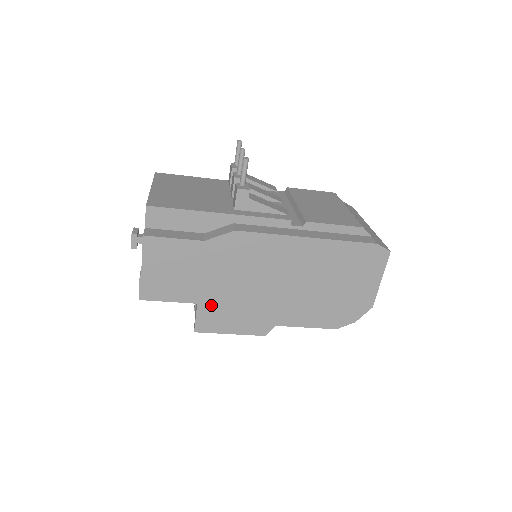
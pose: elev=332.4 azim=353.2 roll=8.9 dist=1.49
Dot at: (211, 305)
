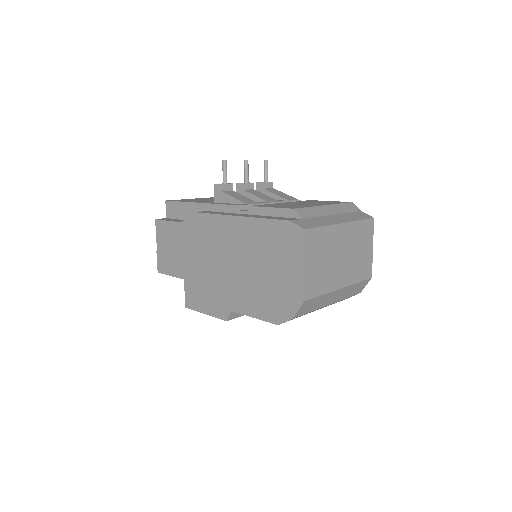
Dot at: (191, 282)
